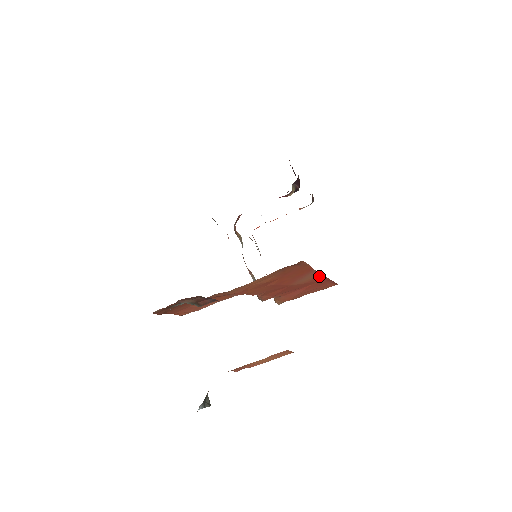
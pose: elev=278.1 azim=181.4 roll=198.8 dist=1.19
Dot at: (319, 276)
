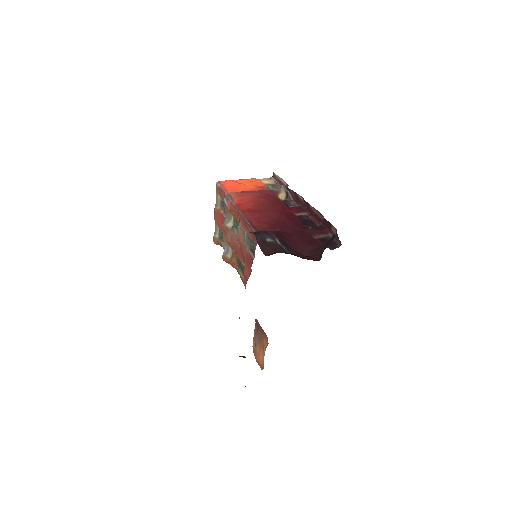
Dot at: occluded
